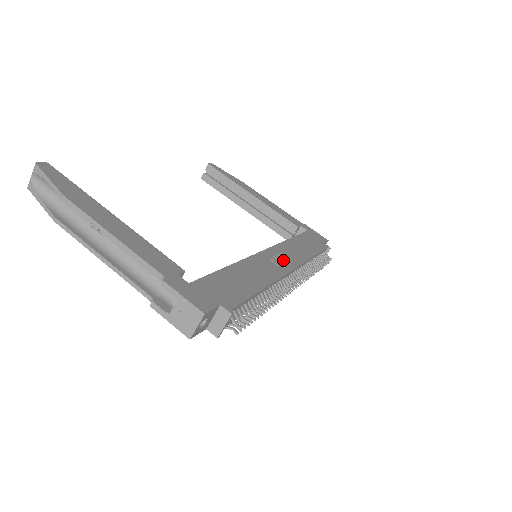
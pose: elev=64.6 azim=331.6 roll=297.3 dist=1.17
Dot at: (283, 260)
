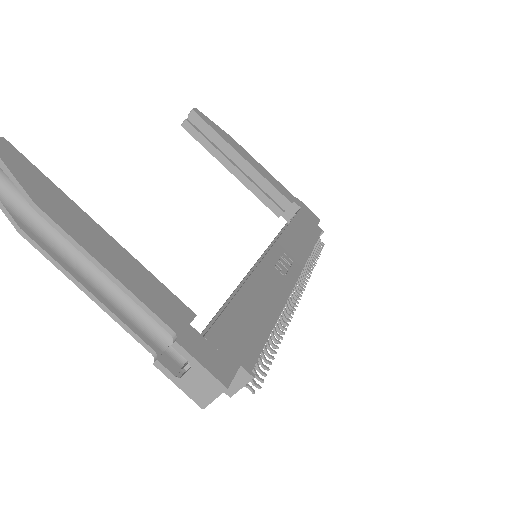
Dot at: (287, 264)
